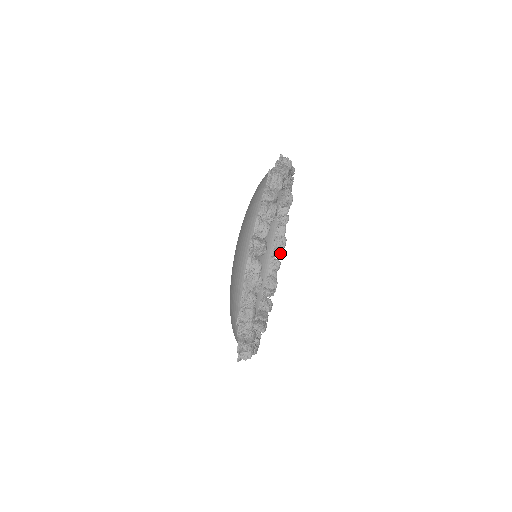
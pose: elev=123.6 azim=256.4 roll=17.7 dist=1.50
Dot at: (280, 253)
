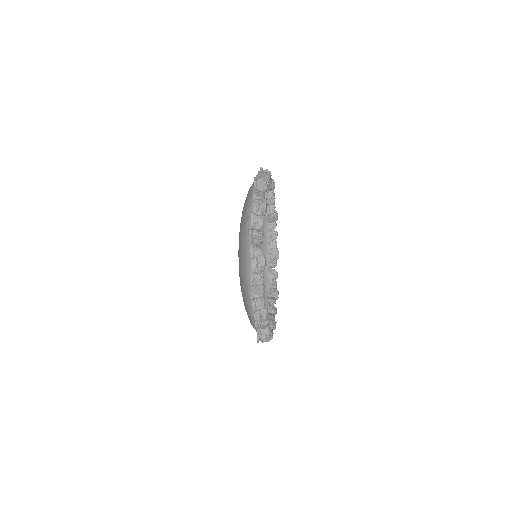
Dot at: (272, 325)
